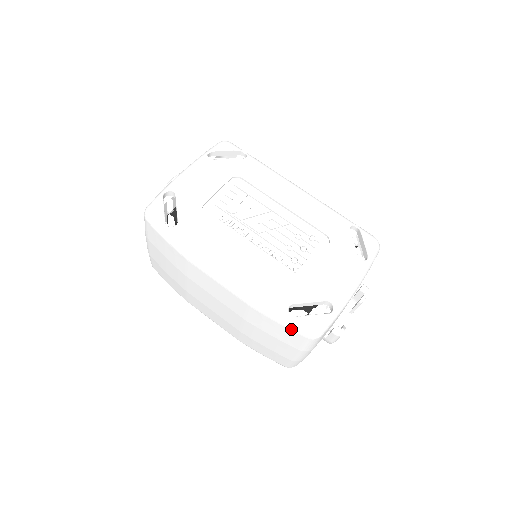
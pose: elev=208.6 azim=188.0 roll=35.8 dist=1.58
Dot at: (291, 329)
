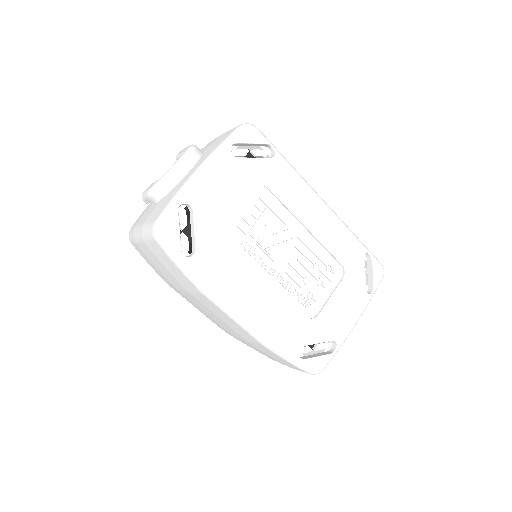
Dot at: (296, 367)
